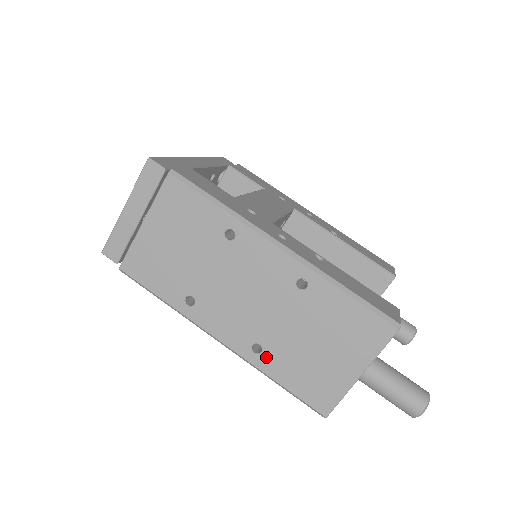
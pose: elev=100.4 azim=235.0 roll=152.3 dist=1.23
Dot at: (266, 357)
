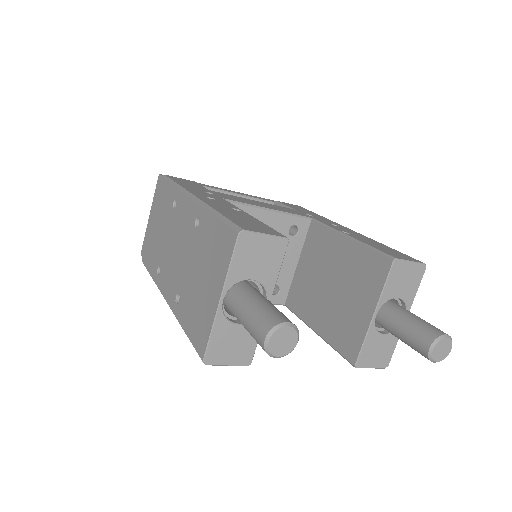
Dot at: (180, 305)
